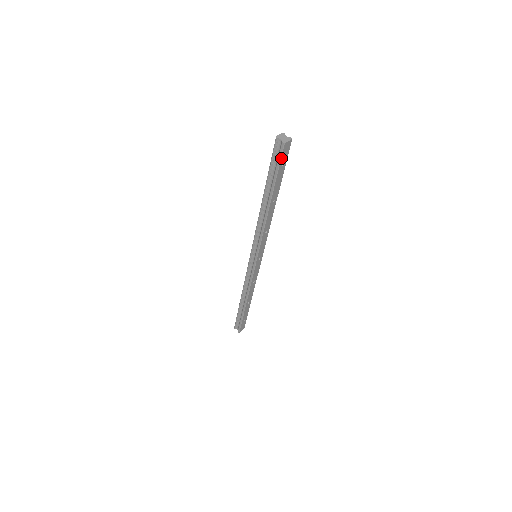
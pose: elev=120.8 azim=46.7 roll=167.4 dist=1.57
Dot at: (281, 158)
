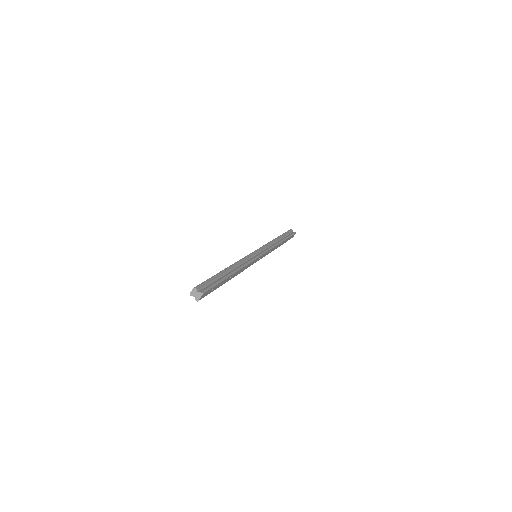
Dot at: occluded
